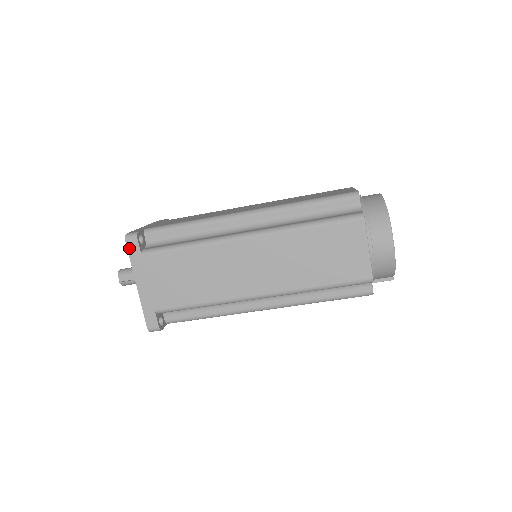
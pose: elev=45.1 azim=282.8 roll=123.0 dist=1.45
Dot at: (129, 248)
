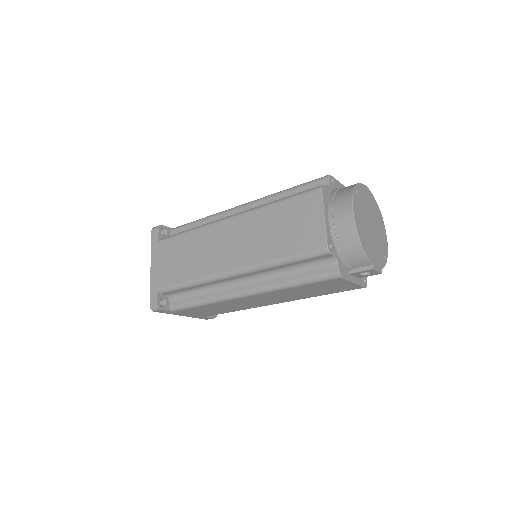
Dot at: (152, 236)
